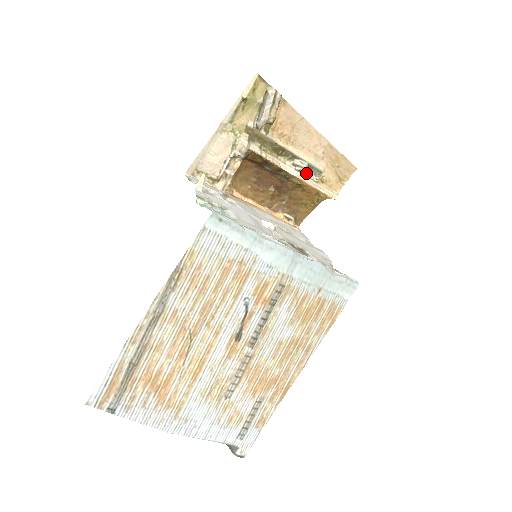
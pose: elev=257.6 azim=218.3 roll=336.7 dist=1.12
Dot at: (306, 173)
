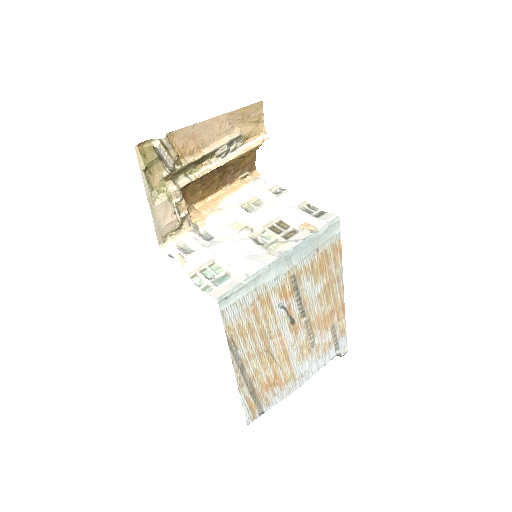
Dot at: (231, 149)
